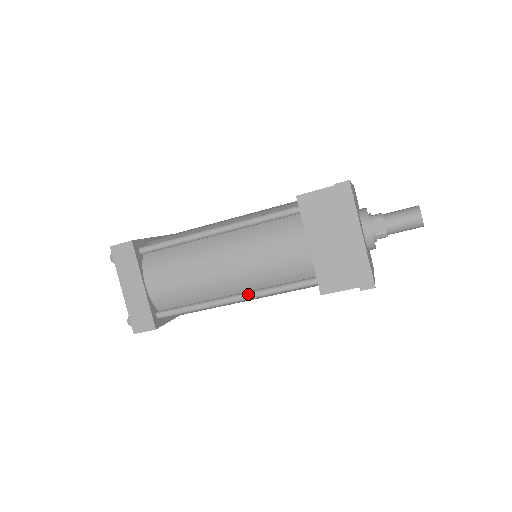
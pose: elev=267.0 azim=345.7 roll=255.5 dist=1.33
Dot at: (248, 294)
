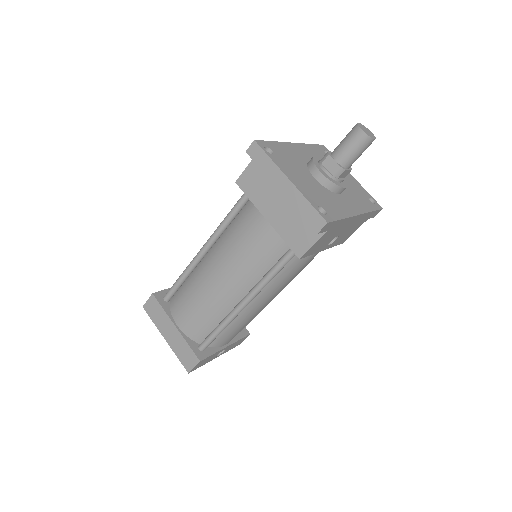
Dot at: (250, 292)
